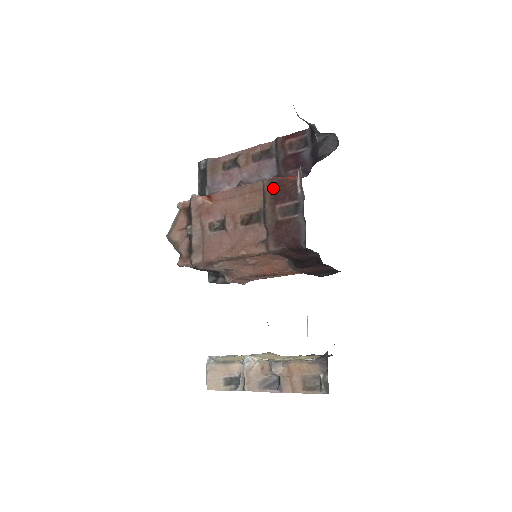
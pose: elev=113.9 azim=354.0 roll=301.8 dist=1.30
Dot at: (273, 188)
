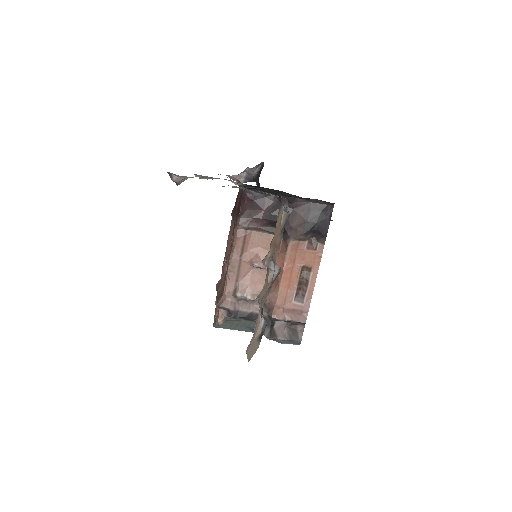
Dot at: (234, 208)
